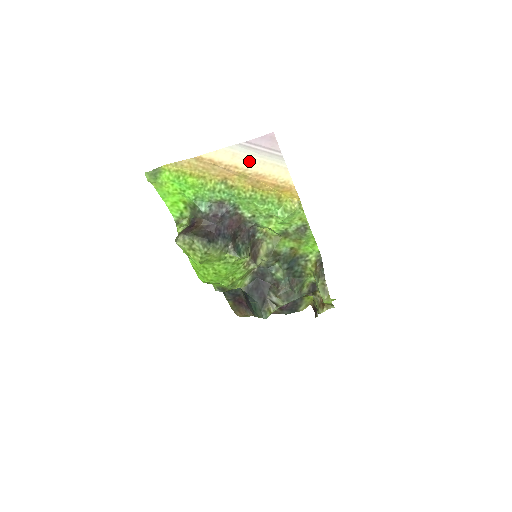
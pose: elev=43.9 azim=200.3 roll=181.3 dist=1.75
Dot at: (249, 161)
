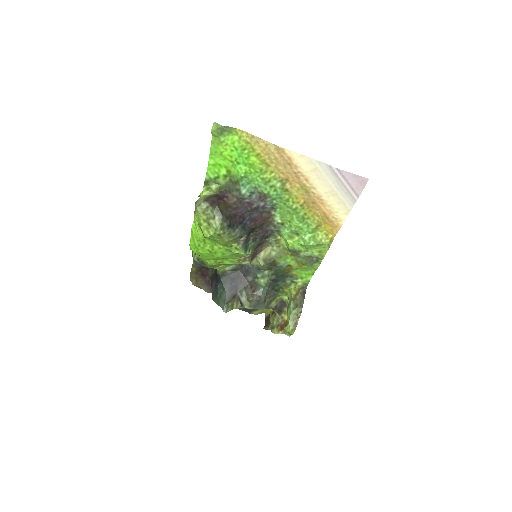
Dot at: (323, 183)
